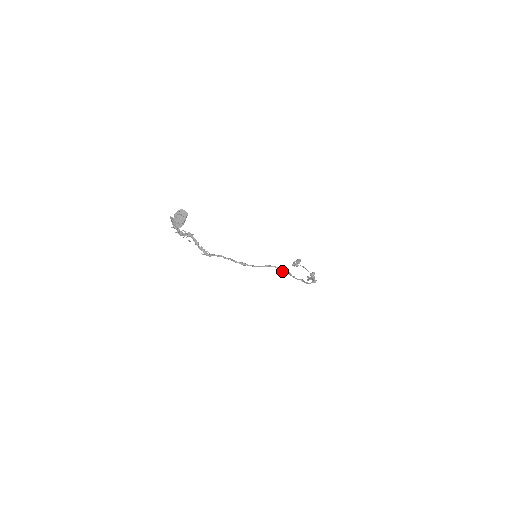
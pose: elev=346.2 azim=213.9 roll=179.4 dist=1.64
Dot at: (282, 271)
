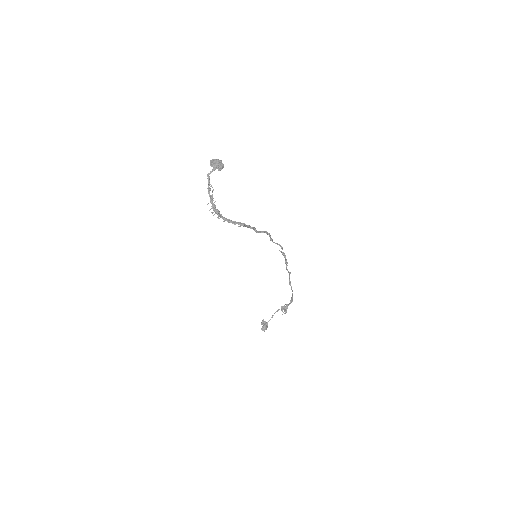
Dot at: (280, 245)
